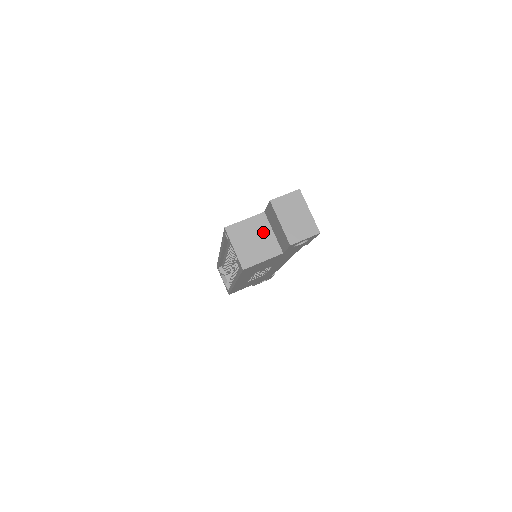
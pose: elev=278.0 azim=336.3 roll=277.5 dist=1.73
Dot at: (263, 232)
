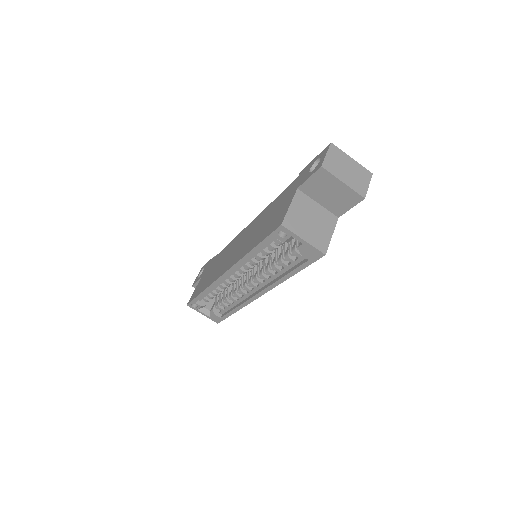
Dot at: (311, 208)
